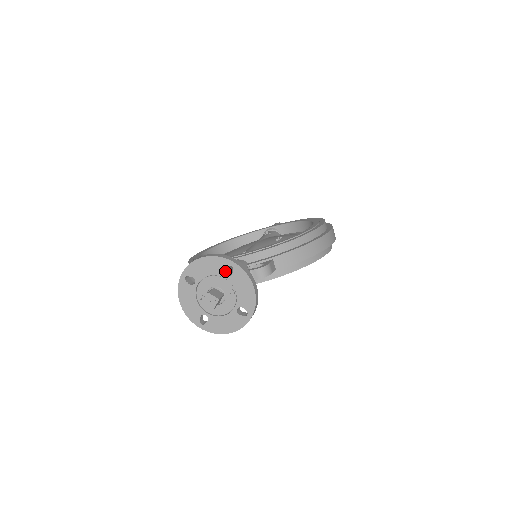
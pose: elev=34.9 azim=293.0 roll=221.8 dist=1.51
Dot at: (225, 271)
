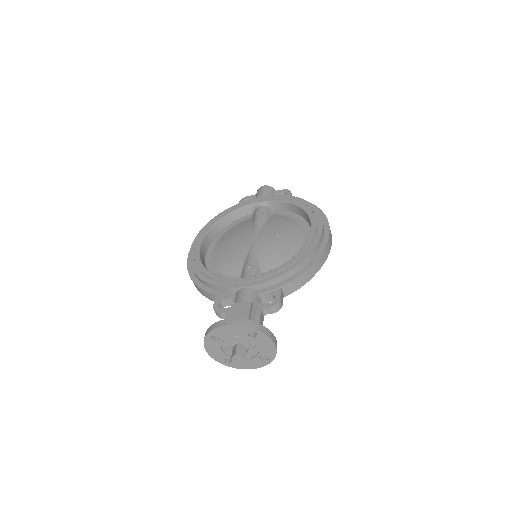
Dot at: (248, 333)
